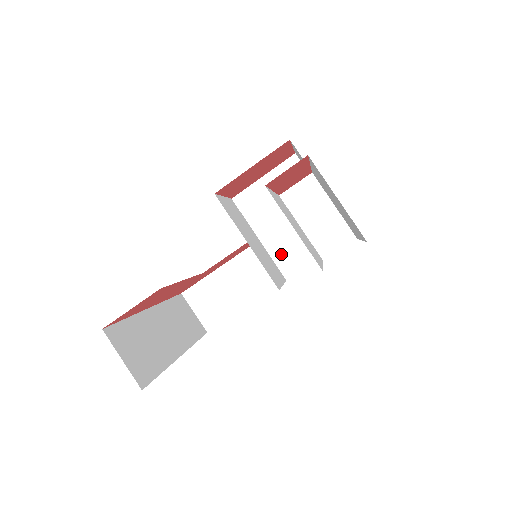
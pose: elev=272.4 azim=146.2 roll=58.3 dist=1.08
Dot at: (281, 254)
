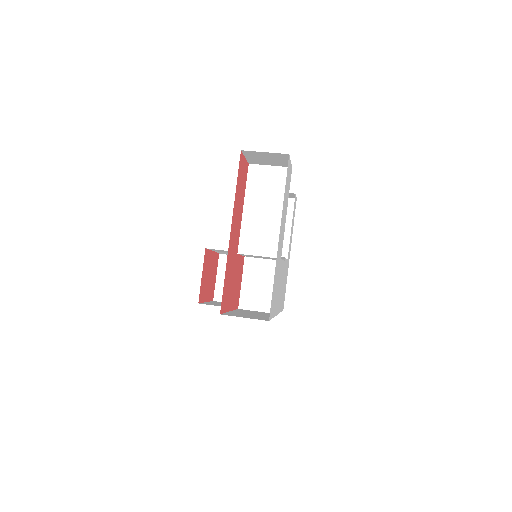
Dot at: occluded
